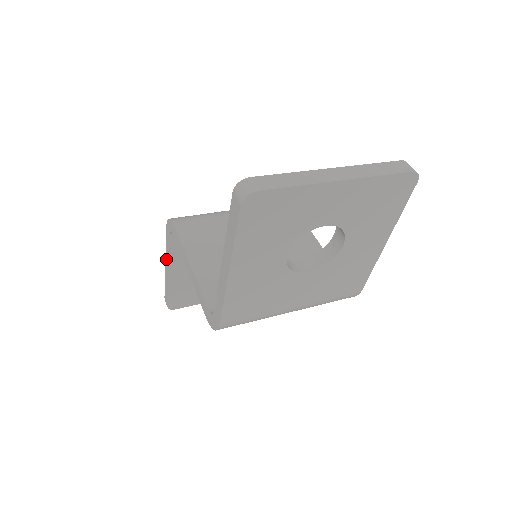
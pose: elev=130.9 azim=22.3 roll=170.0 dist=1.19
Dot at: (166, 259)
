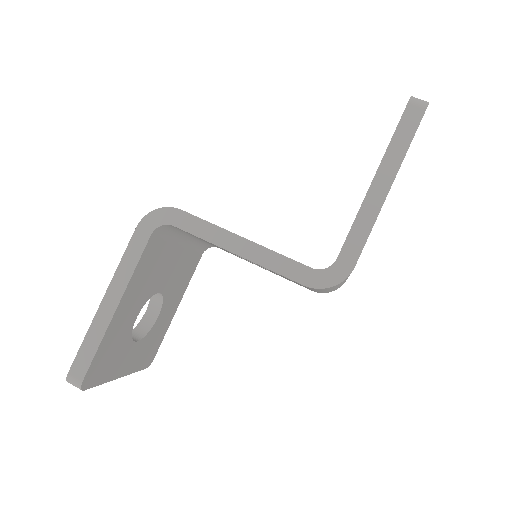
Dot at: (114, 284)
